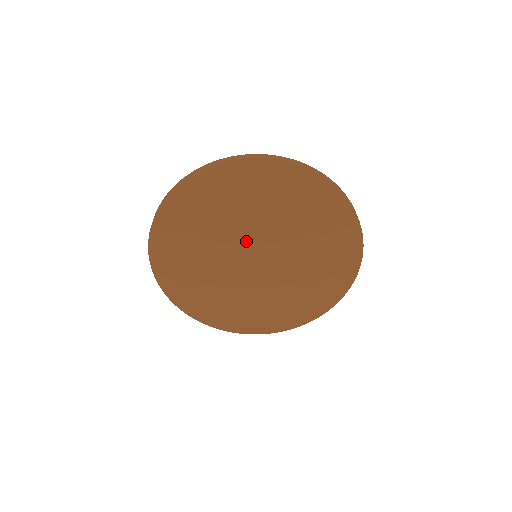
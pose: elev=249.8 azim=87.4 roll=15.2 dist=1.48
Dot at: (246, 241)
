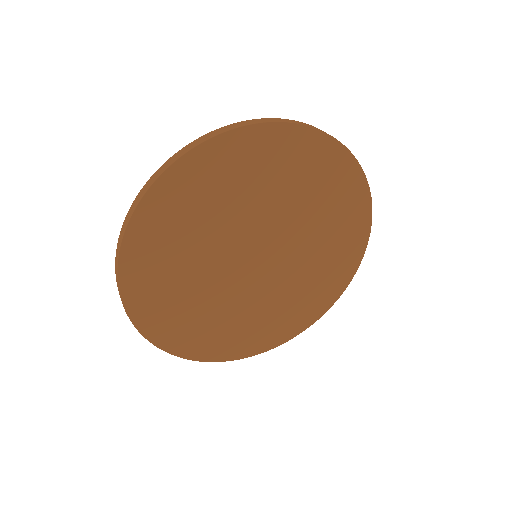
Dot at: (270, 233)
